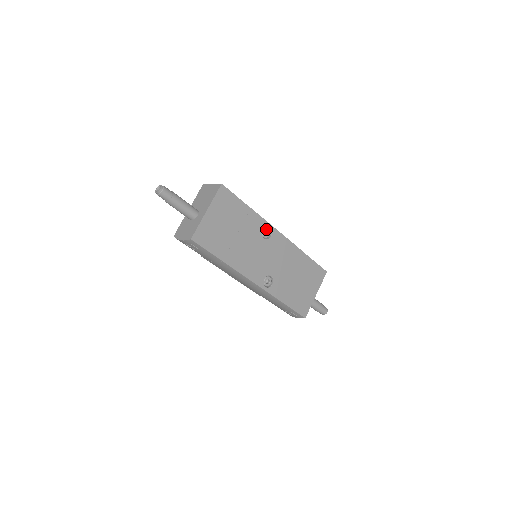
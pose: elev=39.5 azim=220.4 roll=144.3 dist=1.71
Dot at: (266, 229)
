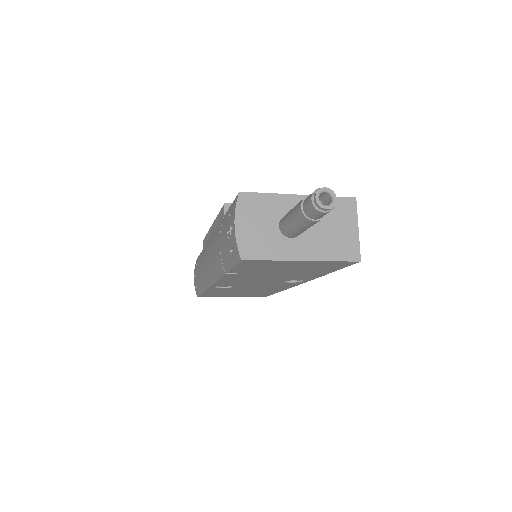
Dot at: occluded
